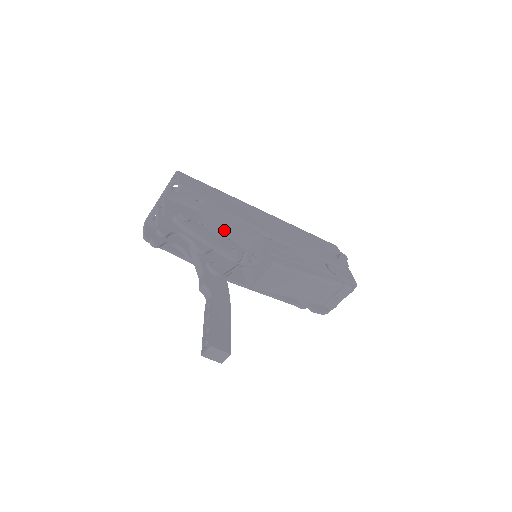
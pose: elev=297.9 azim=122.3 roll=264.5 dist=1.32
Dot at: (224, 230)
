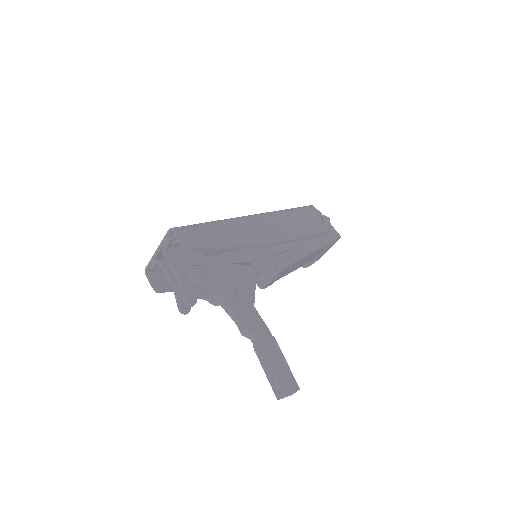
Dot at: occluded
